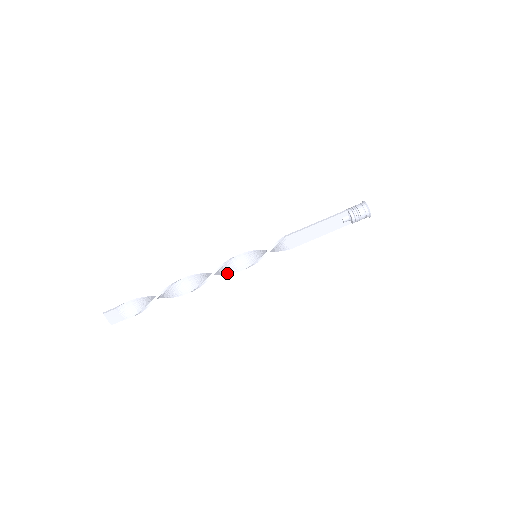
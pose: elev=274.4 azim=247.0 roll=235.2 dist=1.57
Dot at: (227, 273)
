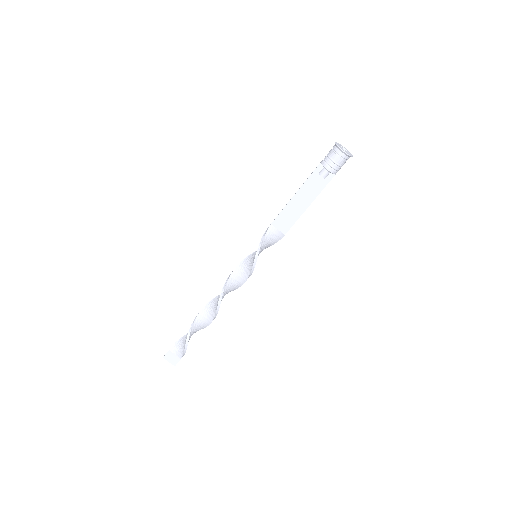
Dot at: (241, 284)
